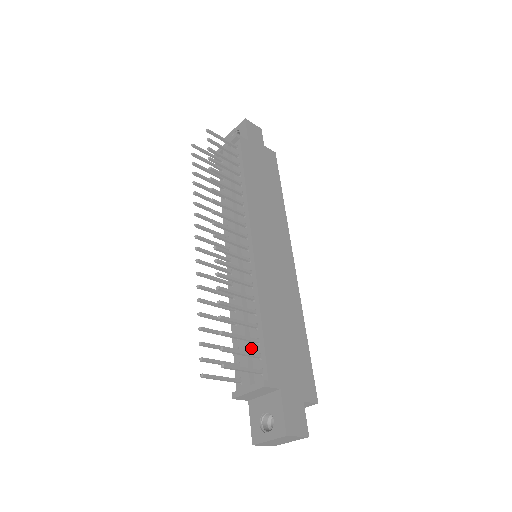
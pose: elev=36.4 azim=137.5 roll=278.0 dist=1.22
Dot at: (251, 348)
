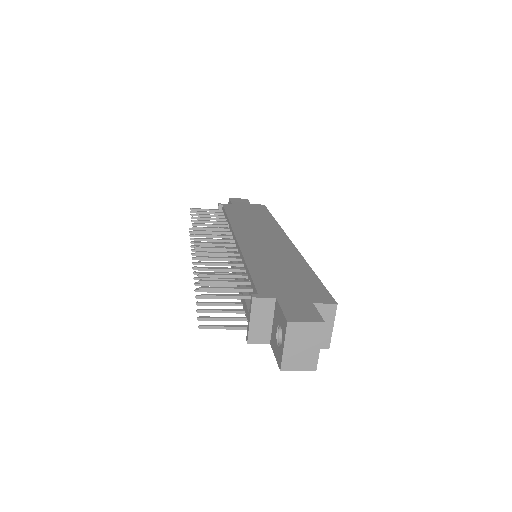
Dot at: (249, 294)
